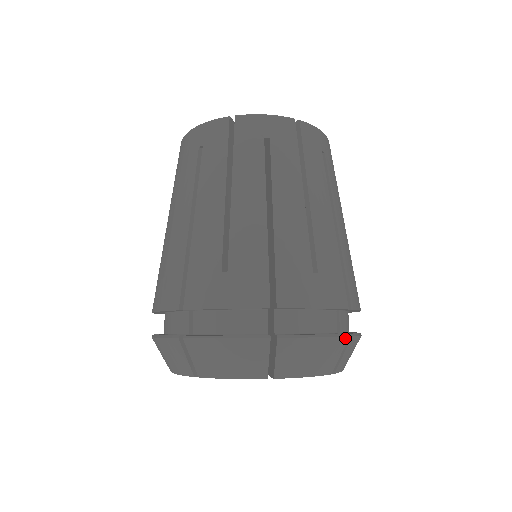
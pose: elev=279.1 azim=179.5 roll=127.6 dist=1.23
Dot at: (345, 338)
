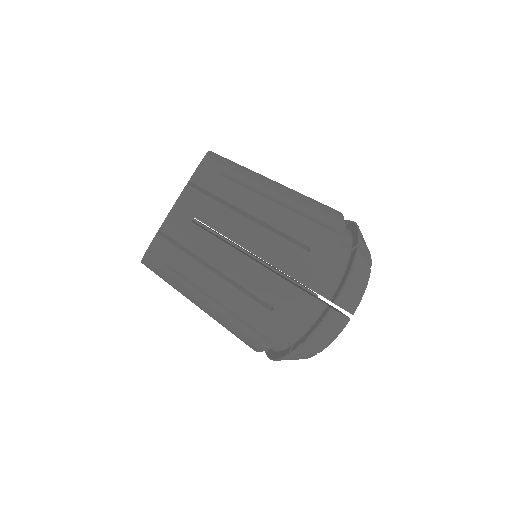
Dot at: (359, 252)
